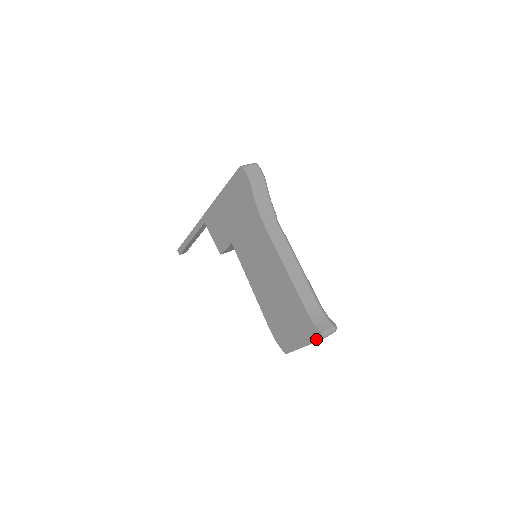
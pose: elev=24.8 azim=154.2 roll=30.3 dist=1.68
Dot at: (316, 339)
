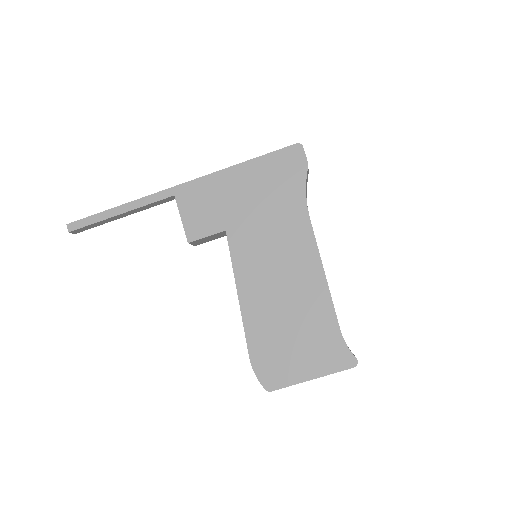
Dot at: (343, 367)
